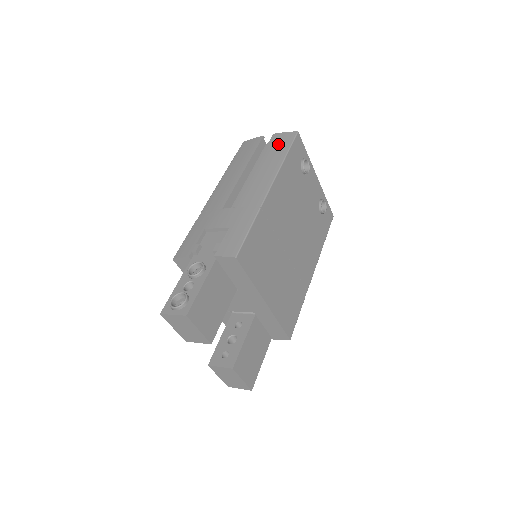
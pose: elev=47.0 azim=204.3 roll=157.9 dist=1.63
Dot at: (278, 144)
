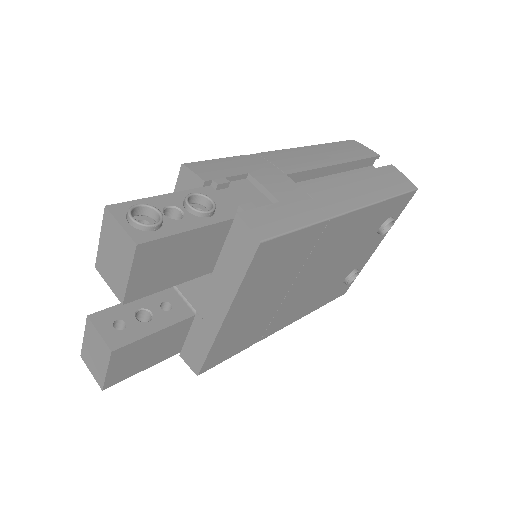
Dot at: (391, 178)
